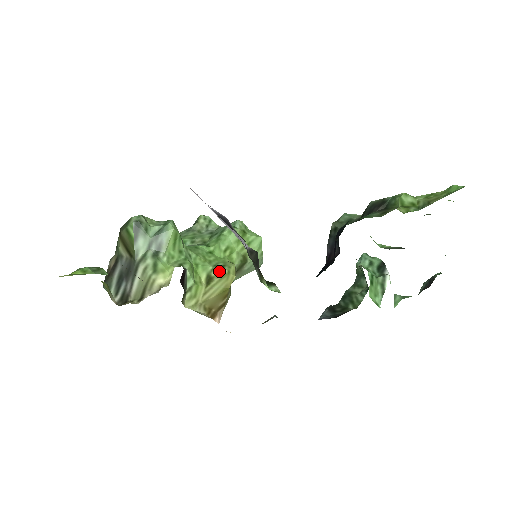
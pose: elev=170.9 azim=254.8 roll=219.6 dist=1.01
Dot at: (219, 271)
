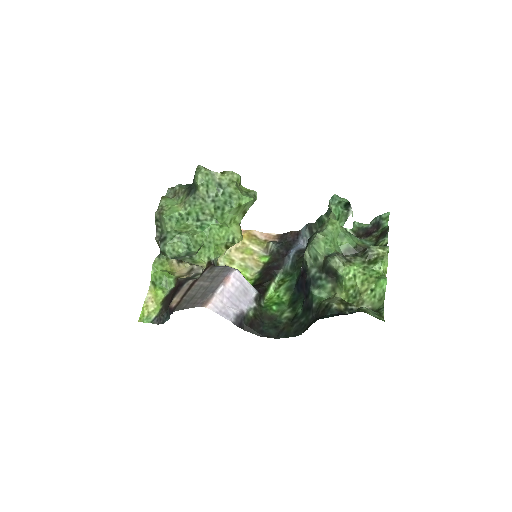
Dot at: (232, 244)
